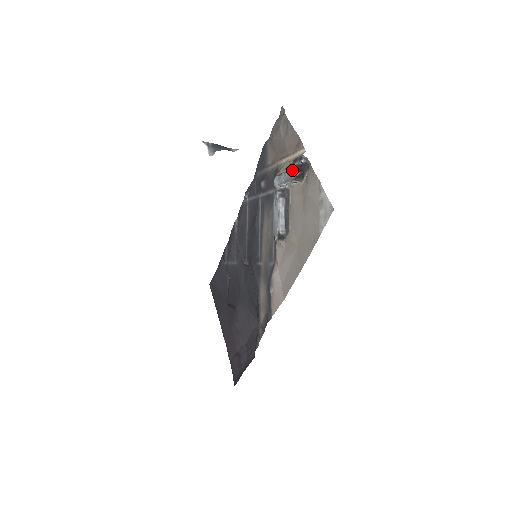
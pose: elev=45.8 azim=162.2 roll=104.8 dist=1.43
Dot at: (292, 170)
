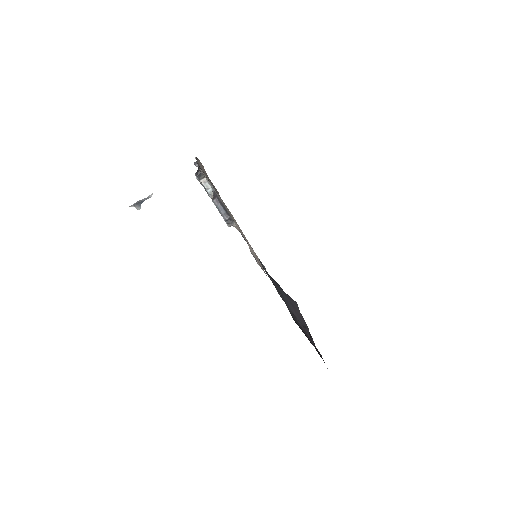
Dot at: occluded
